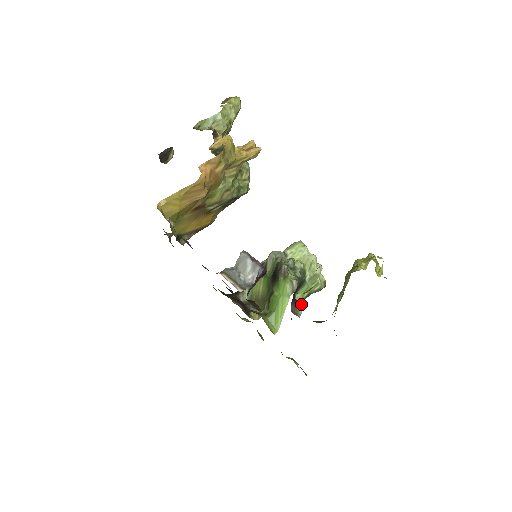
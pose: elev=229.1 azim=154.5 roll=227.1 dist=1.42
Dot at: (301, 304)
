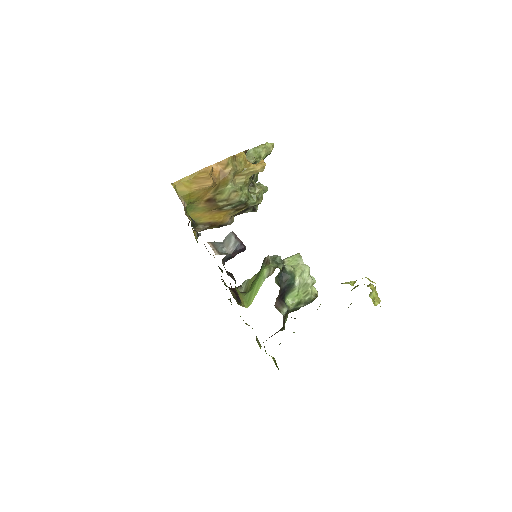
Dot at: (290, 309)
